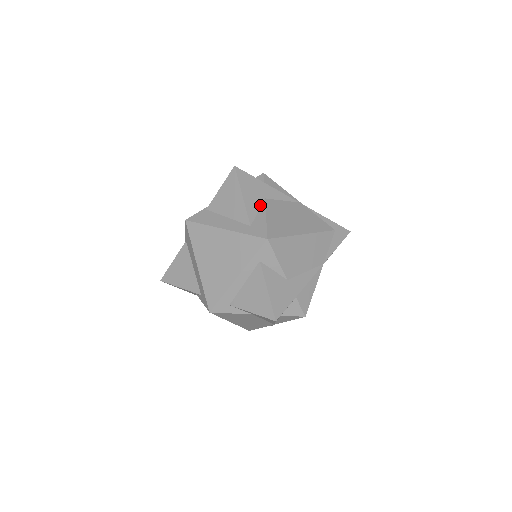
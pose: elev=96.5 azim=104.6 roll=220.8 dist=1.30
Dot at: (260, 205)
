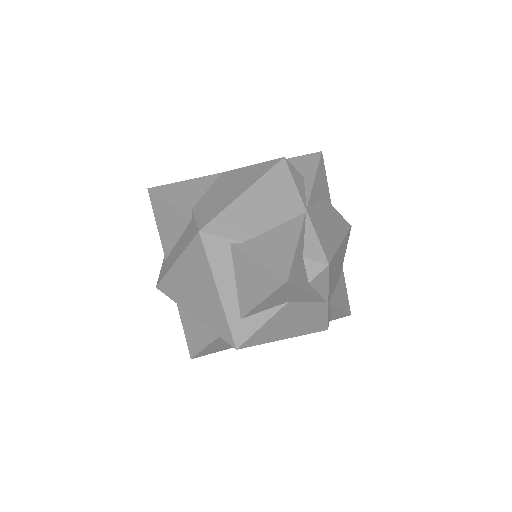
Dot at: (275, 306)
